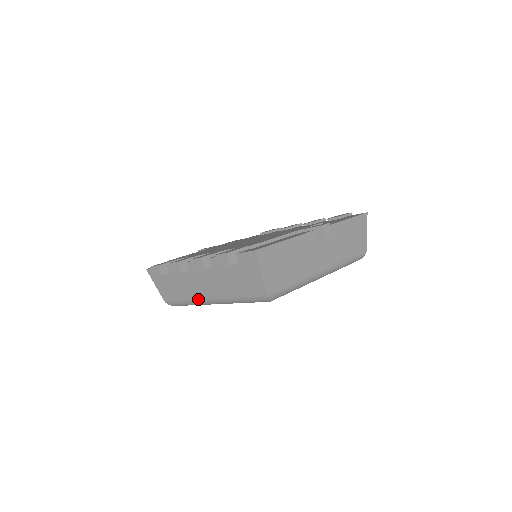
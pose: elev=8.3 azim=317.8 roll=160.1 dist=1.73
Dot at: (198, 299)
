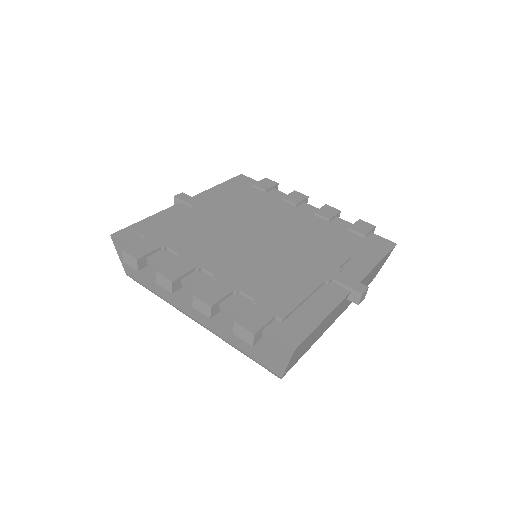
Dot at: (179, 309)
